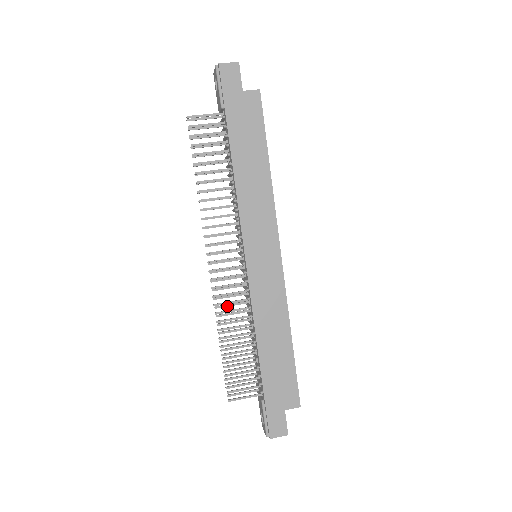
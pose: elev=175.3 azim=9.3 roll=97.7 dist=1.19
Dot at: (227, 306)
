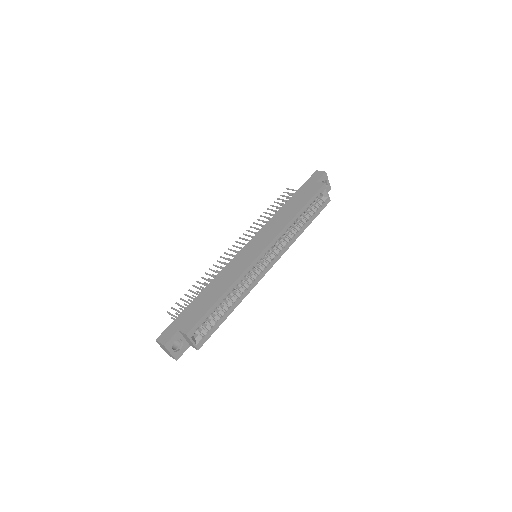
Dot at: (218, 267)
